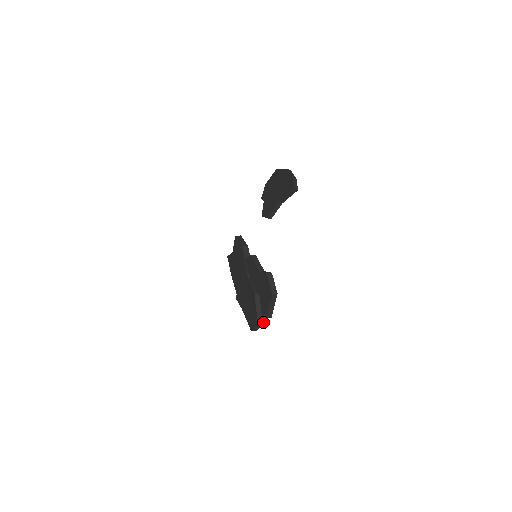
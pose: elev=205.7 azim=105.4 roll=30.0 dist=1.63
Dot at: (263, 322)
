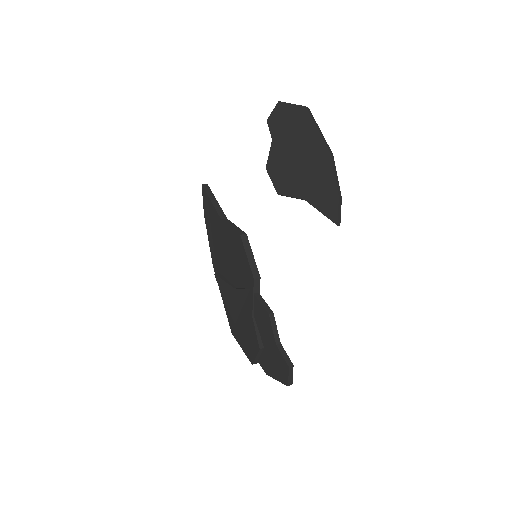
Dot at: occluded
